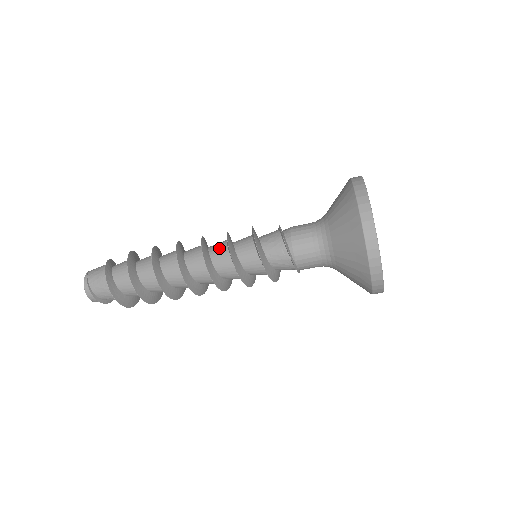
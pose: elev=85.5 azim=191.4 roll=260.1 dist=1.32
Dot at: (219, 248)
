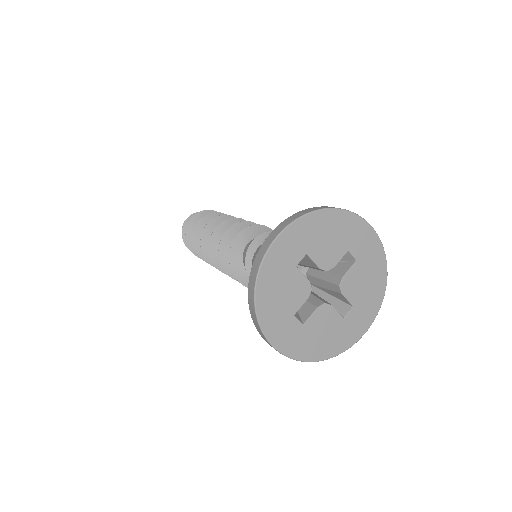
Dot at: occluded
